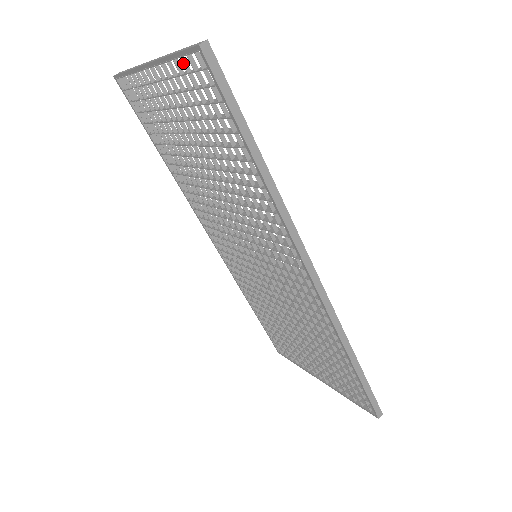
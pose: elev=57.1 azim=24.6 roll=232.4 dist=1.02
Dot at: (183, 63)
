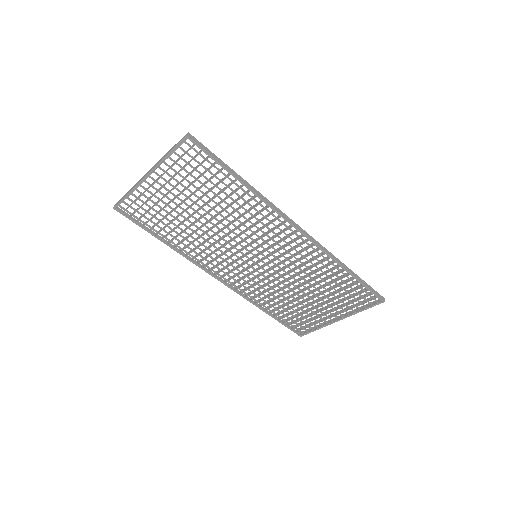
Dot at: (176, 154)
